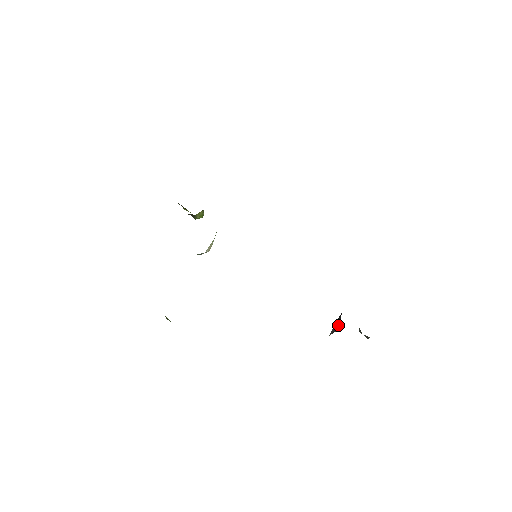
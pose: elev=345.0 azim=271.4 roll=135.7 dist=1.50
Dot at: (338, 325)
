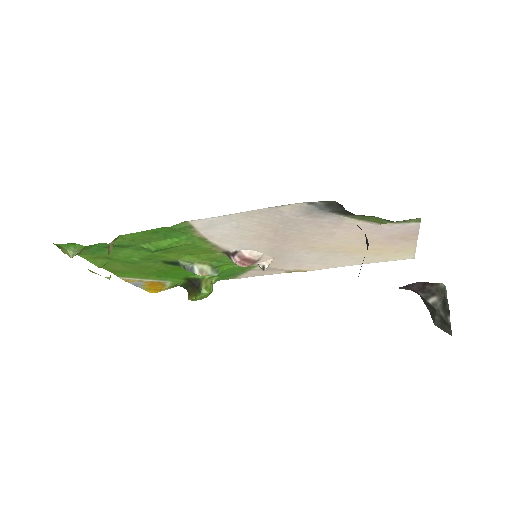
Dot at: occluded
